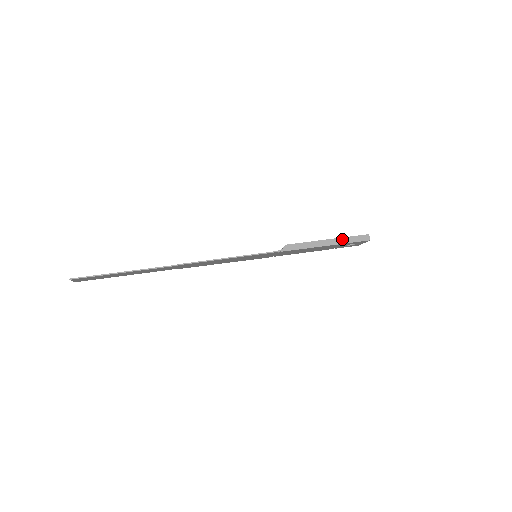
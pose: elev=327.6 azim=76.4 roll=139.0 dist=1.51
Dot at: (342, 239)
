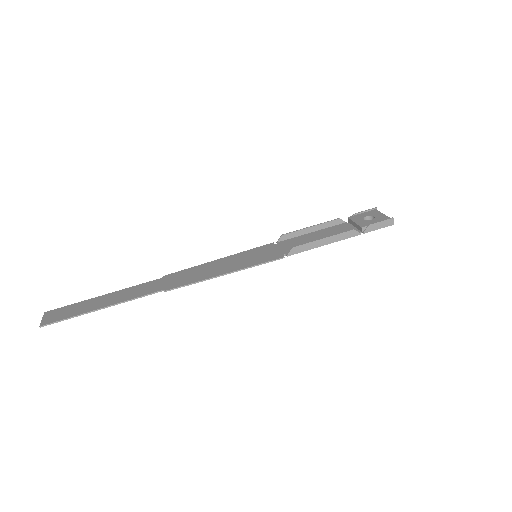
Dot at: (360, 227)
